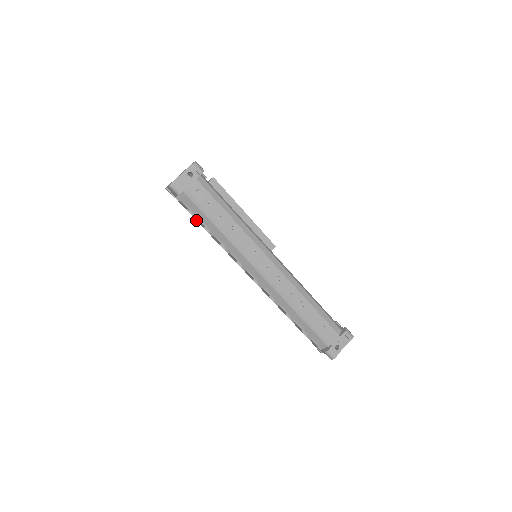
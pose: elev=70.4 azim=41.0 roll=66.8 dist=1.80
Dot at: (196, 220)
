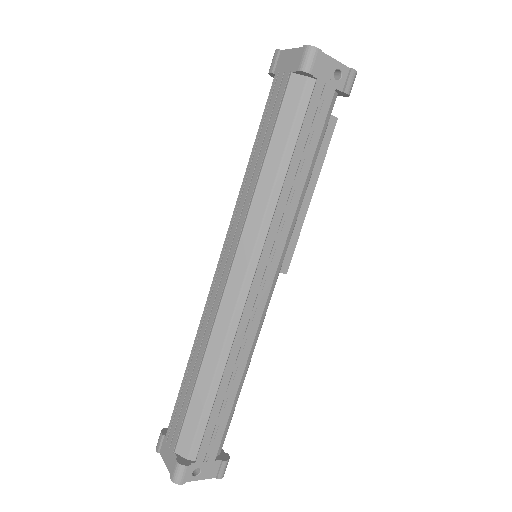
Dot at: (259, 128)
